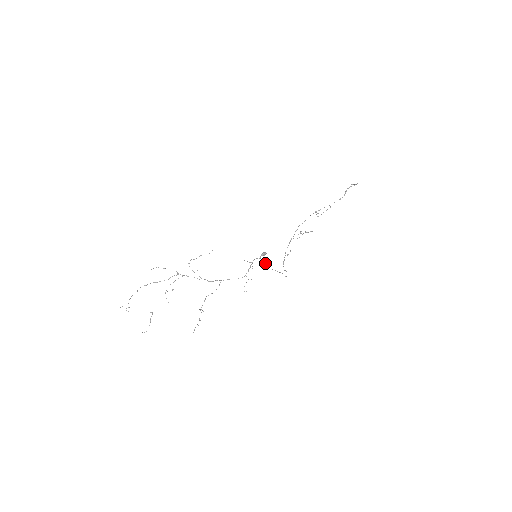
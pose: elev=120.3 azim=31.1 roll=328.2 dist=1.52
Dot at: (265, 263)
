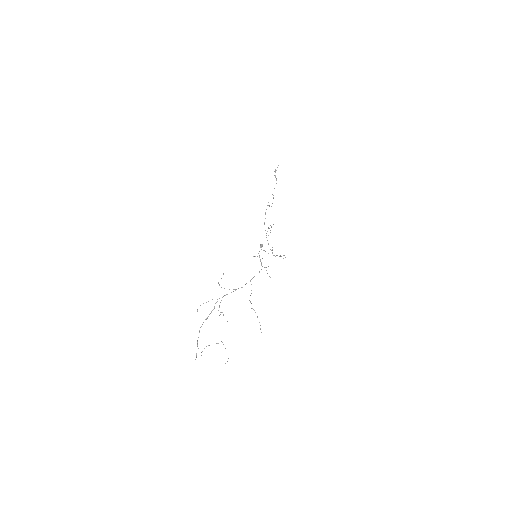
Dot at: occluded
